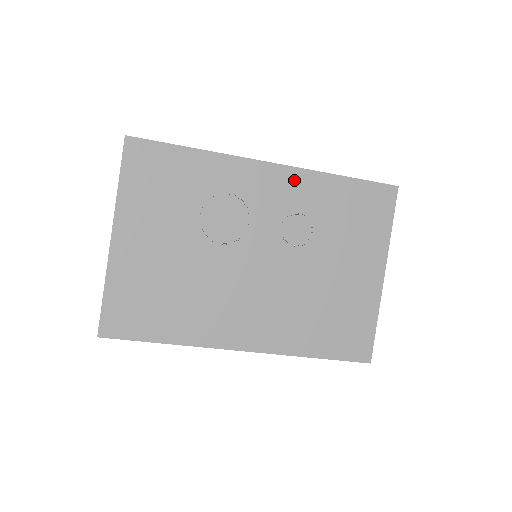
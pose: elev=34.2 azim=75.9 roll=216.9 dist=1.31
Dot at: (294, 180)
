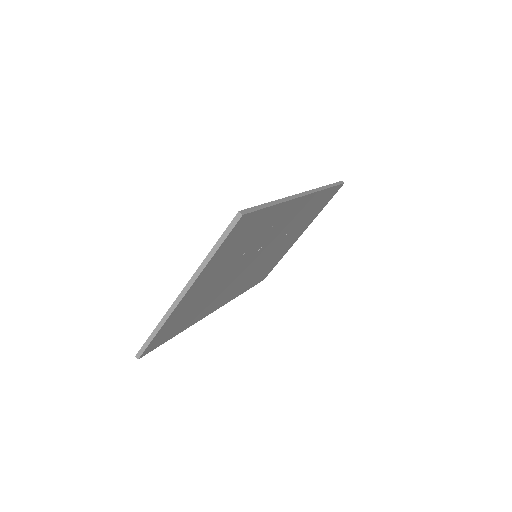
Dot at: (308, 201)
